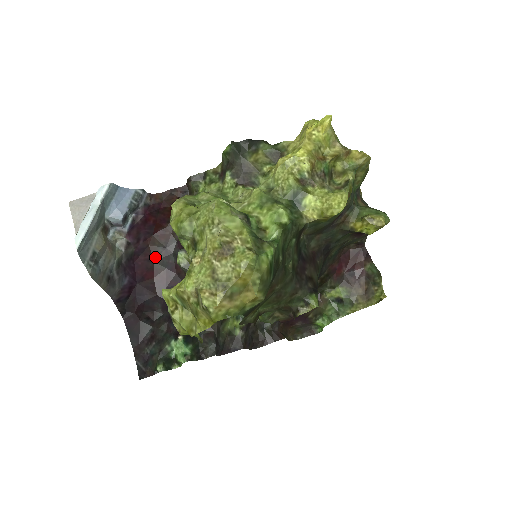
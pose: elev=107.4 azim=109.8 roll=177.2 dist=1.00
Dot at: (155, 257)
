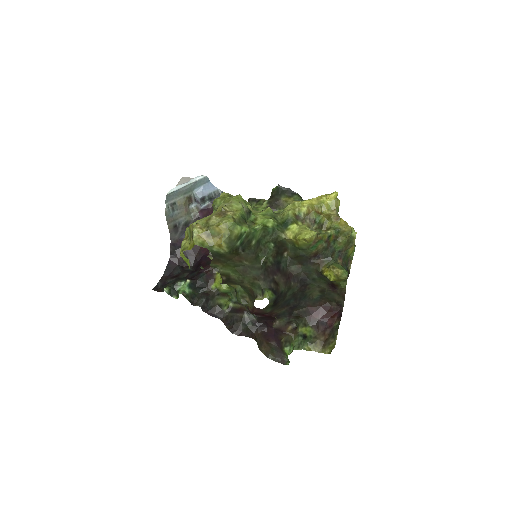
Dot at: occluded
